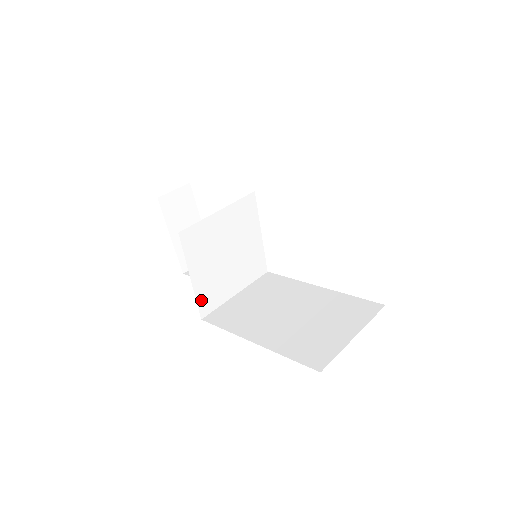
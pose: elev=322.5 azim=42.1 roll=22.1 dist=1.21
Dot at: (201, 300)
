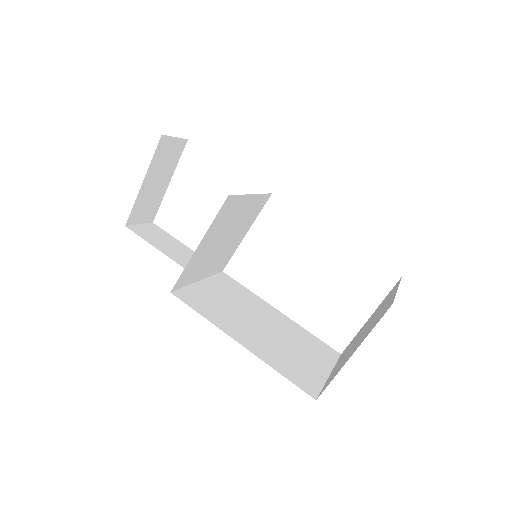
Dot at: (185, 272)
